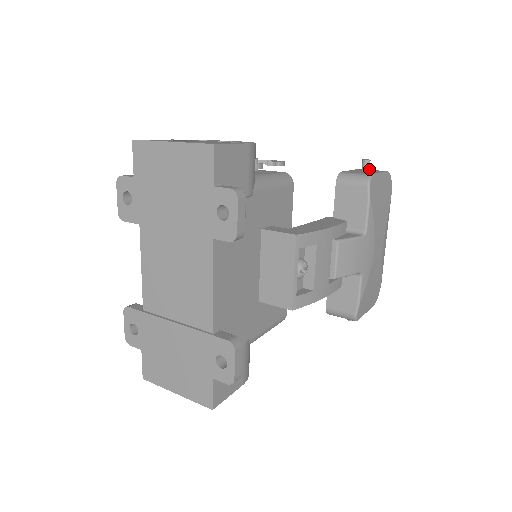
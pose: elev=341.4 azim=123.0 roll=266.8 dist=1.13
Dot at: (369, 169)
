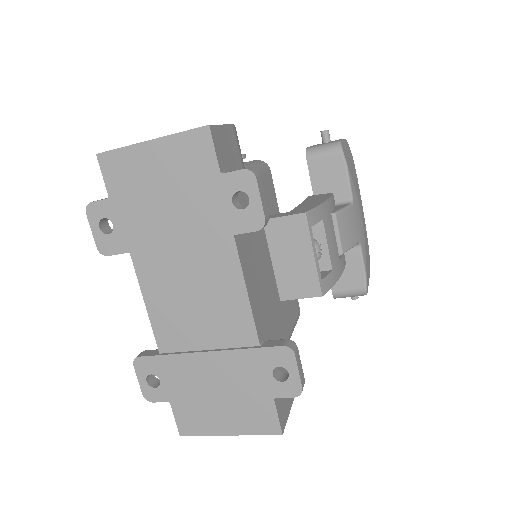
Dot at: occluded
